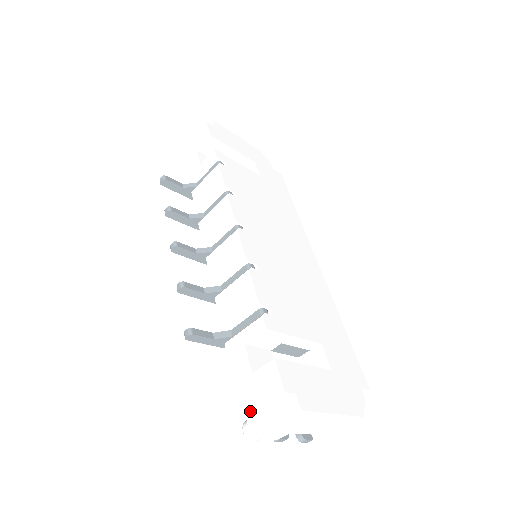
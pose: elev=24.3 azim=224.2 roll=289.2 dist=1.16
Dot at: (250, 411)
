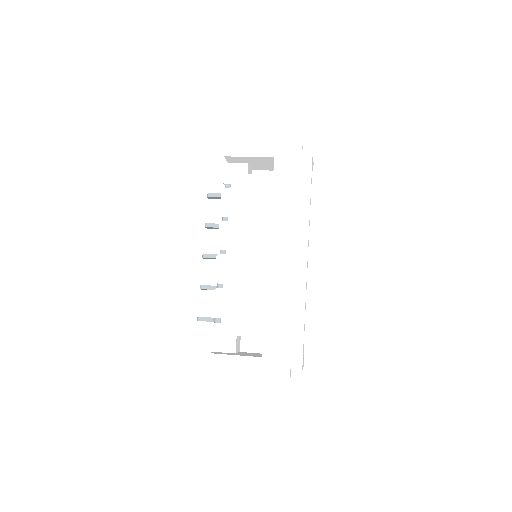
Dot at: occluded
